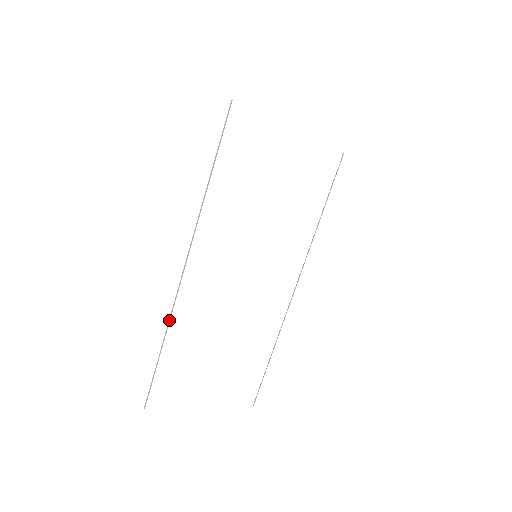
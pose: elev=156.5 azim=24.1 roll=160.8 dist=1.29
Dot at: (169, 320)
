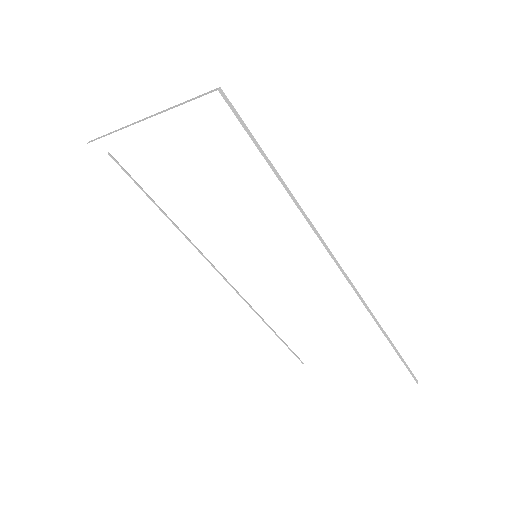
Dot at: occluded
